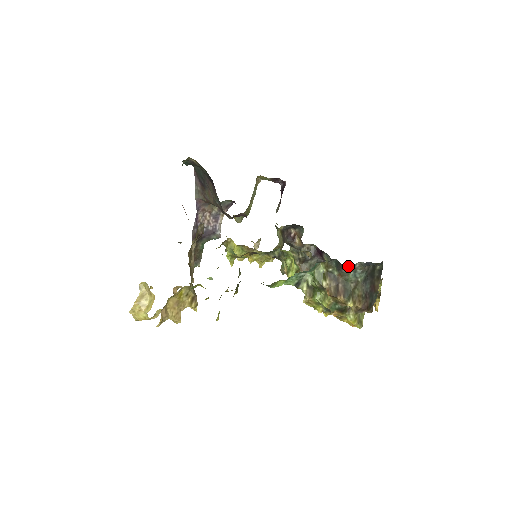
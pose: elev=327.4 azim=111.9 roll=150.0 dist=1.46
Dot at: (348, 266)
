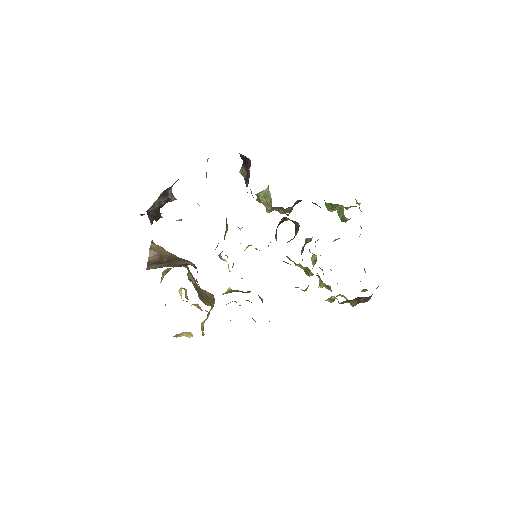
Dot at: (336, 204)
